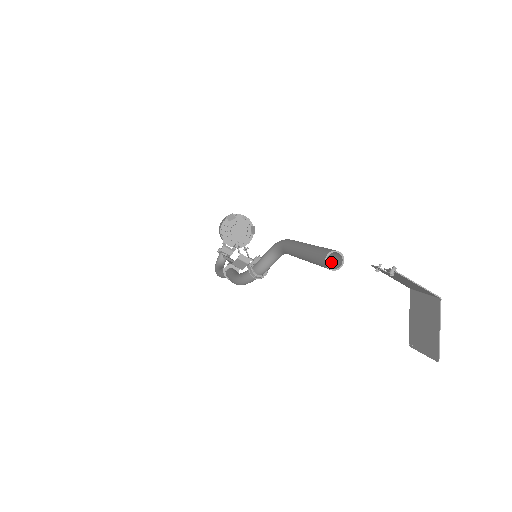
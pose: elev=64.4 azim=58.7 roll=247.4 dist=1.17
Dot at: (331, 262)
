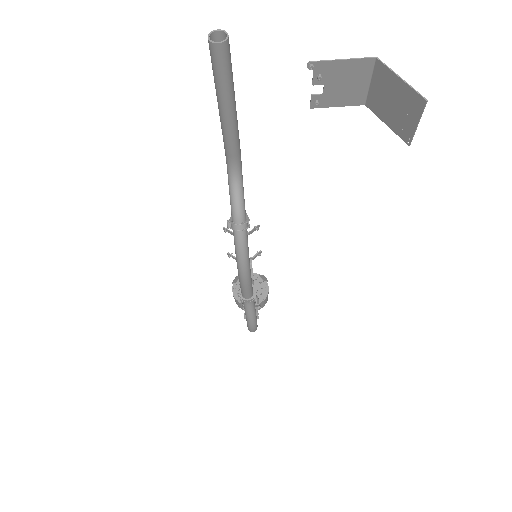
Dot at: (229, 59)
